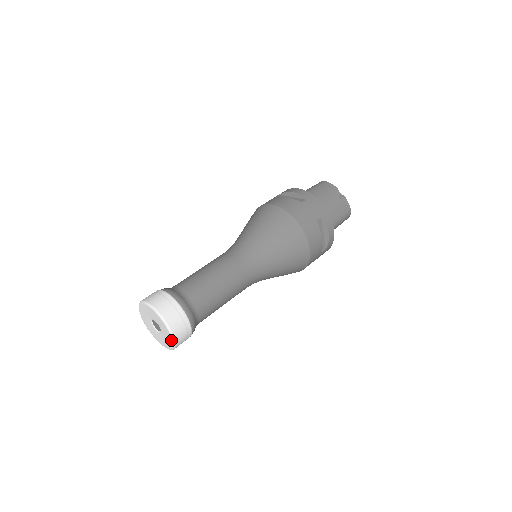
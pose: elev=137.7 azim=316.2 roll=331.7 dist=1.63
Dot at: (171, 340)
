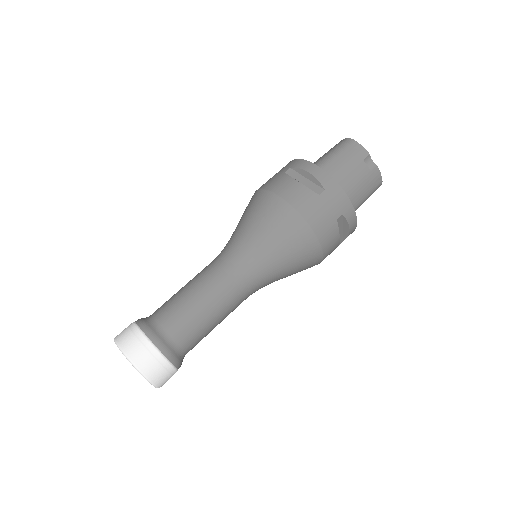
Dot at: occluded
